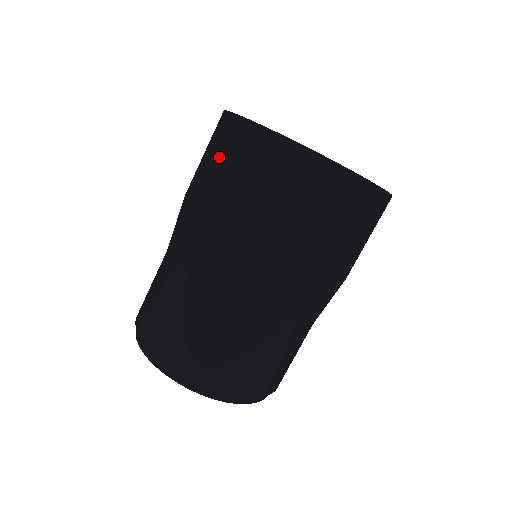
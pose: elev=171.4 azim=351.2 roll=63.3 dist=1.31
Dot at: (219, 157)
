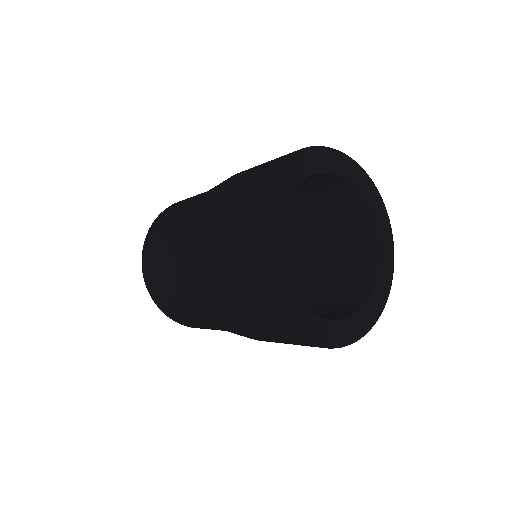
Dot at: (239, 190)
